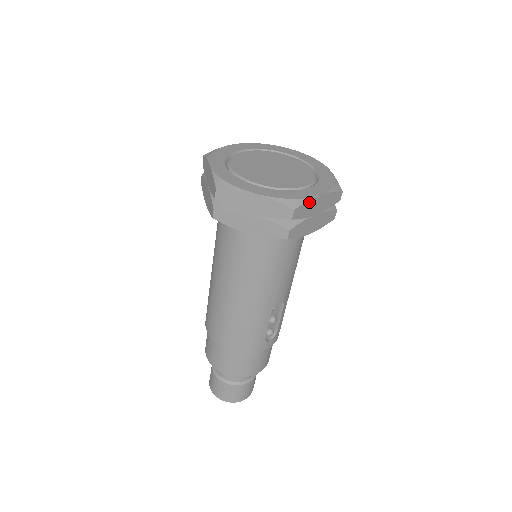
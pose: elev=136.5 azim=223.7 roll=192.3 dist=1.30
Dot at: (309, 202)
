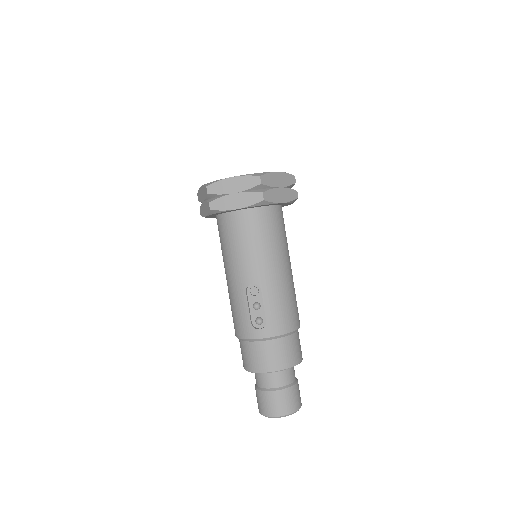
Dot at: (221, 182)
